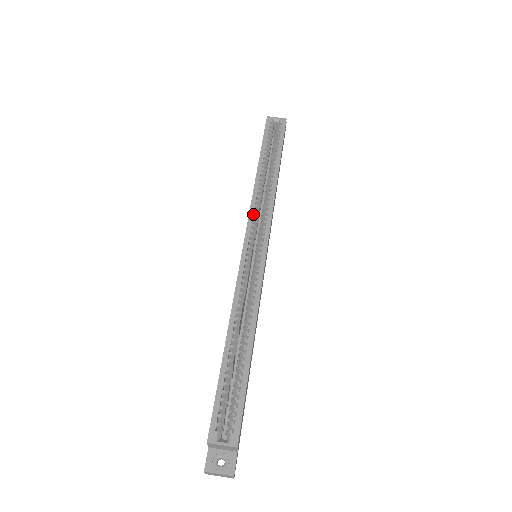
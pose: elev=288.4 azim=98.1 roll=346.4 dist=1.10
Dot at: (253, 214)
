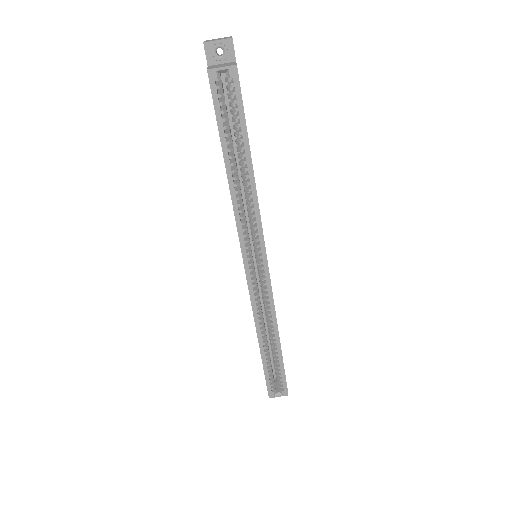
Dot at: (243, 236)
